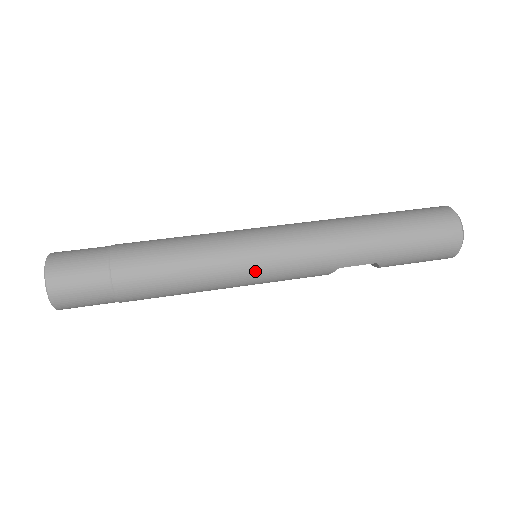
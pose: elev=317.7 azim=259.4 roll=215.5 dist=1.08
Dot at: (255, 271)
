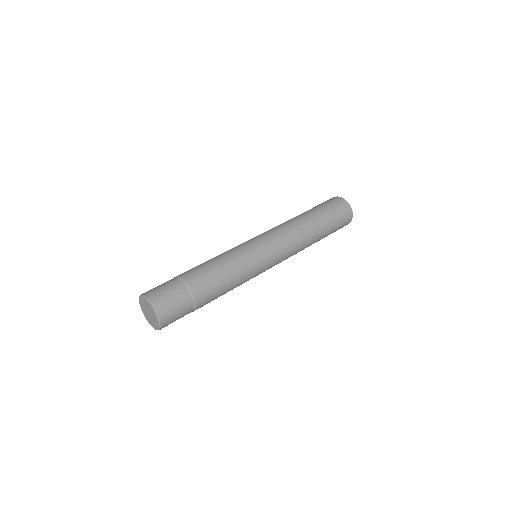
Dot at: occluded
